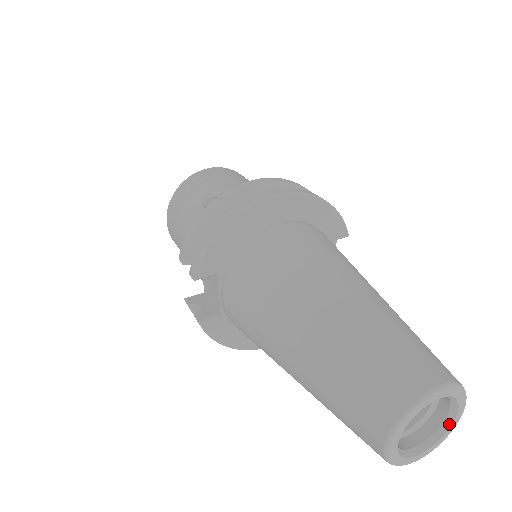
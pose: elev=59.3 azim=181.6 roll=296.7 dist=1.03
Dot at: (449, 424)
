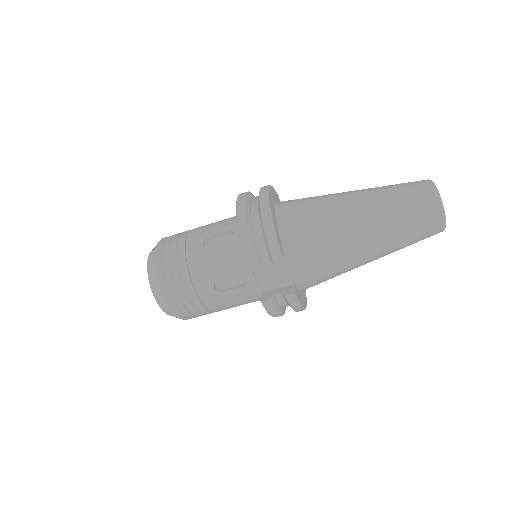
Dot at: occluded
